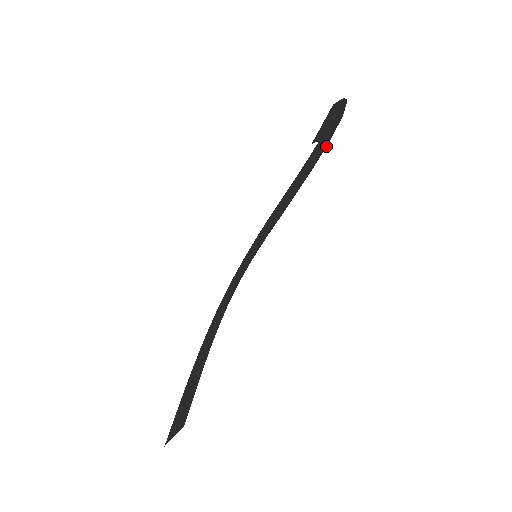
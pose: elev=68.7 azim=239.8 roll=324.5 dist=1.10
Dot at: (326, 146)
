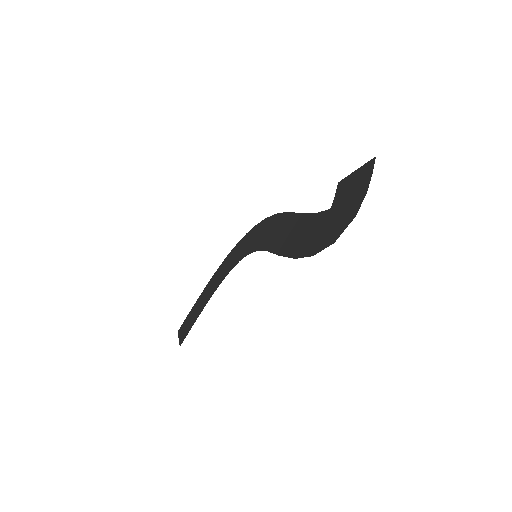
Dot at: (310, 256)
